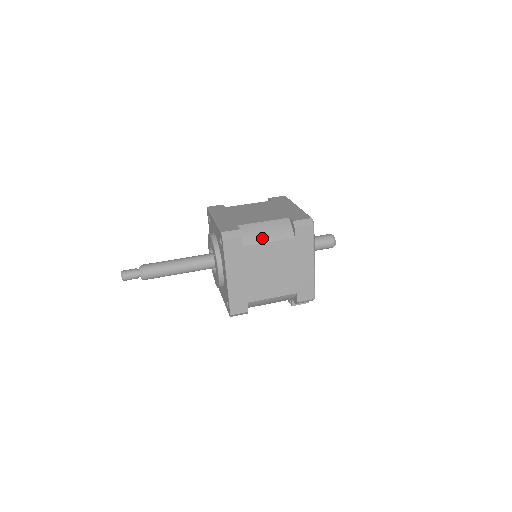
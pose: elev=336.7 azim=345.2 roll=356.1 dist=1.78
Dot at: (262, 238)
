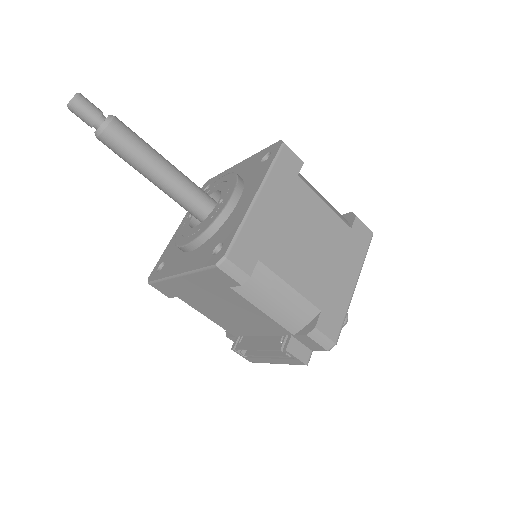
Dot at: (318, 193)
